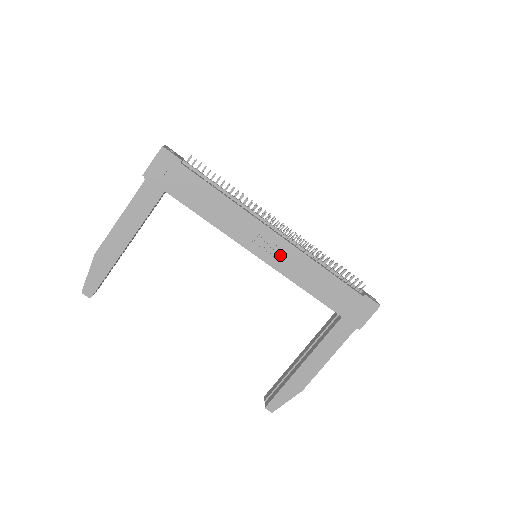
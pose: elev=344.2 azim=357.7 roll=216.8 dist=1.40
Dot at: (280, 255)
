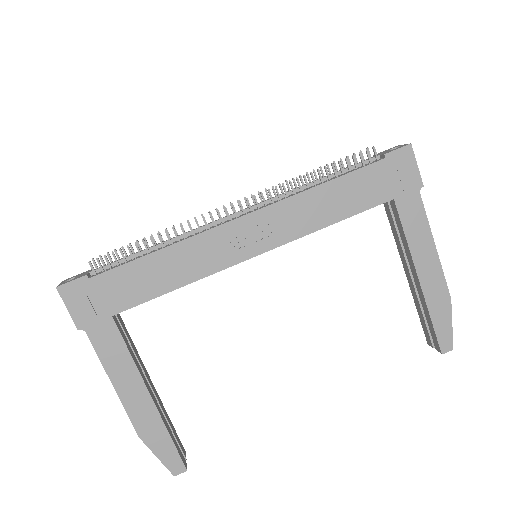
Dot at: (271, 228)
